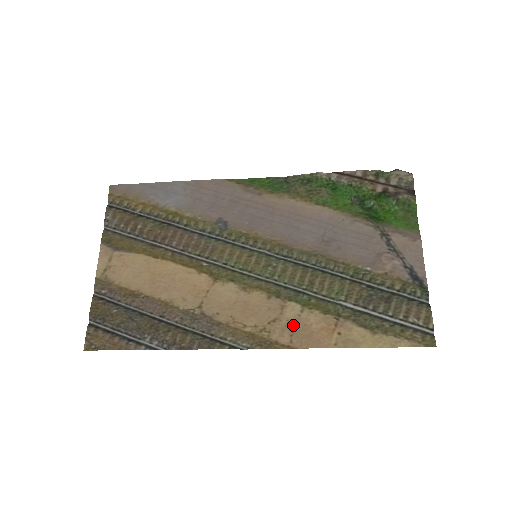
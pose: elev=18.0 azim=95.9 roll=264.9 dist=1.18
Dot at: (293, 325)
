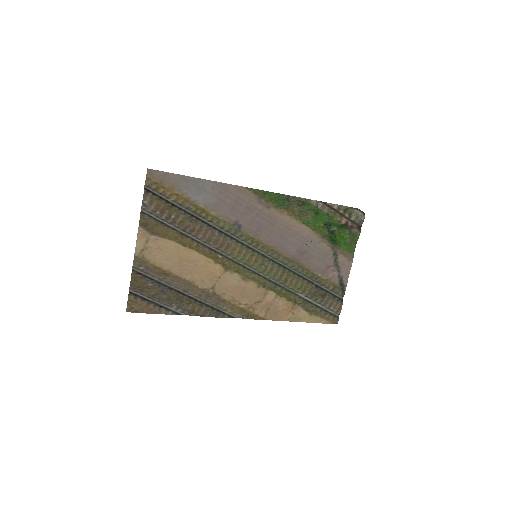
Dot at: (269, 306)
